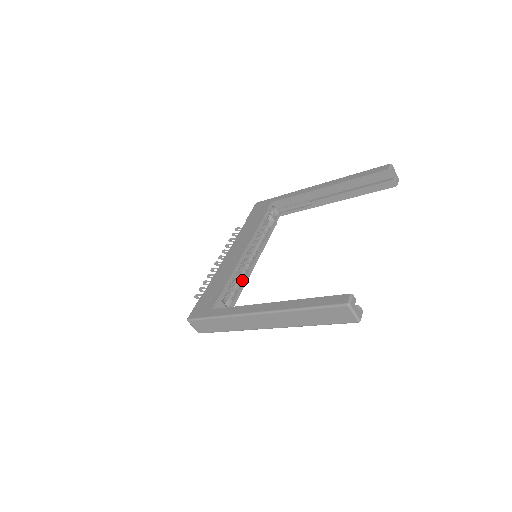
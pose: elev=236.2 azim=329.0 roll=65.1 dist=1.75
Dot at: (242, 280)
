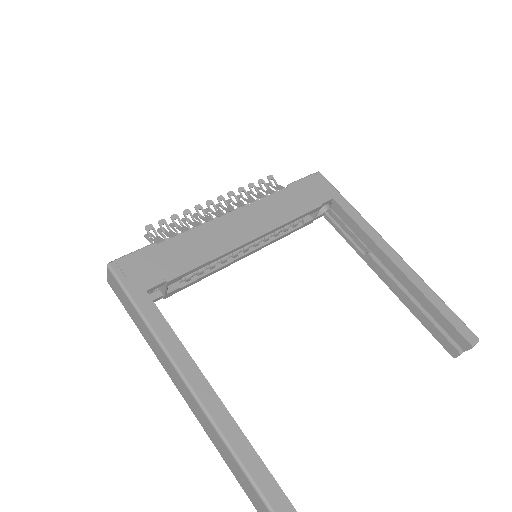
Dot at: (214, 267)
